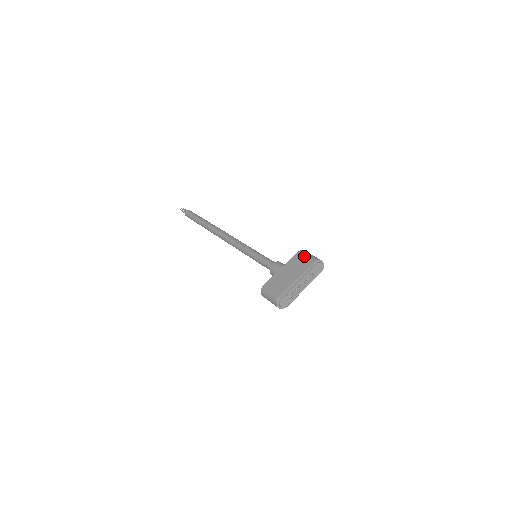
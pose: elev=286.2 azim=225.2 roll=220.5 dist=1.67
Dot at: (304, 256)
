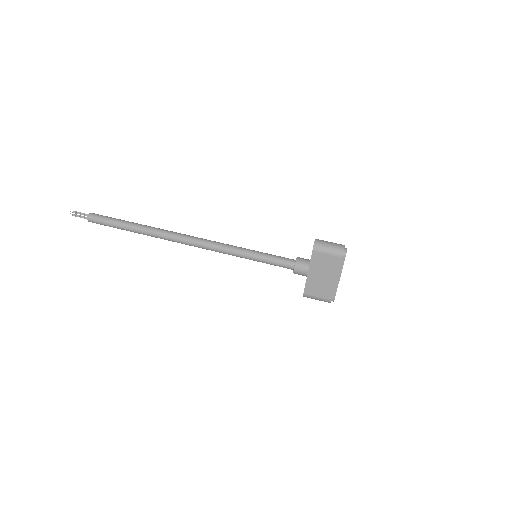
Dot at: (325, 254)
